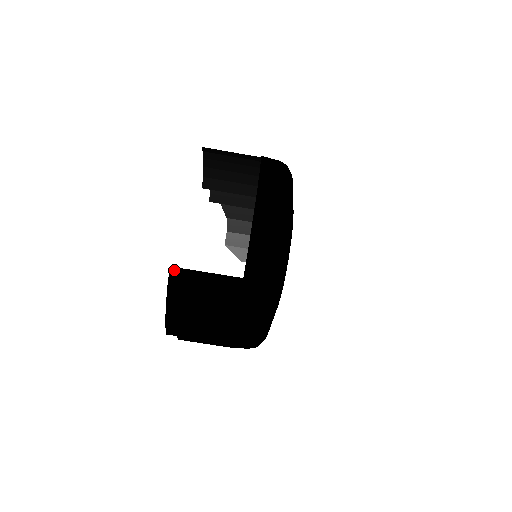
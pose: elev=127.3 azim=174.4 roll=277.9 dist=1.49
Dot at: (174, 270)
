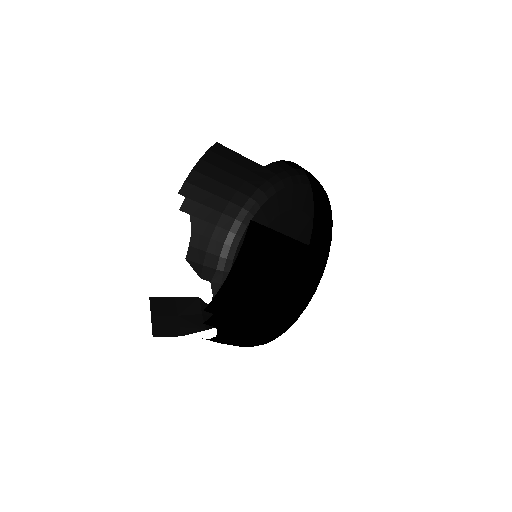
Dot at: (253, 225)
